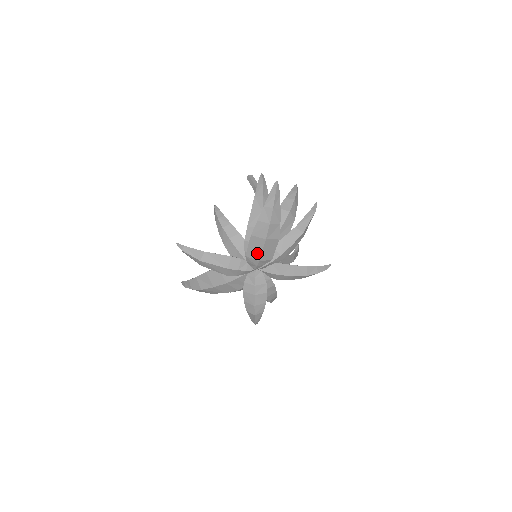
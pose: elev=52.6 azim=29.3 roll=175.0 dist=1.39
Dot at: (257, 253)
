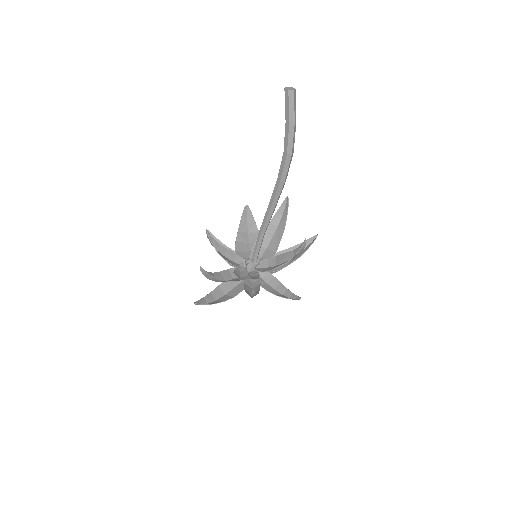
Dot at: (234, 284)
